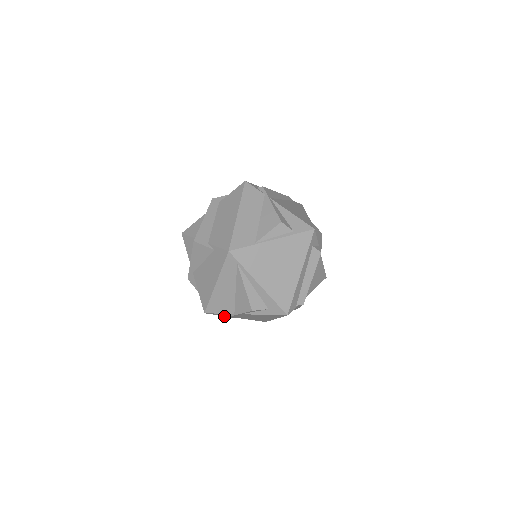
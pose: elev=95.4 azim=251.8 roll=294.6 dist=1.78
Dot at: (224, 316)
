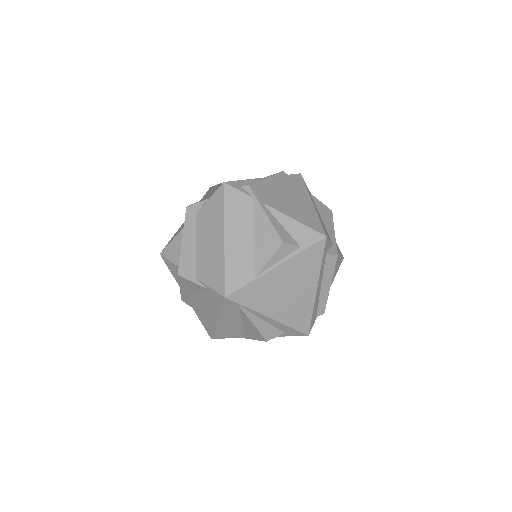
Dot at: occluded
